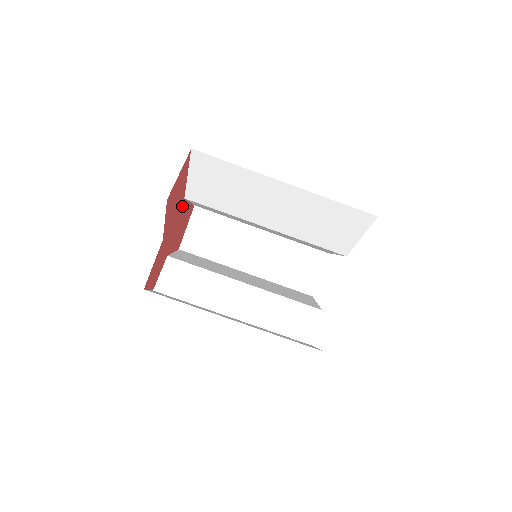
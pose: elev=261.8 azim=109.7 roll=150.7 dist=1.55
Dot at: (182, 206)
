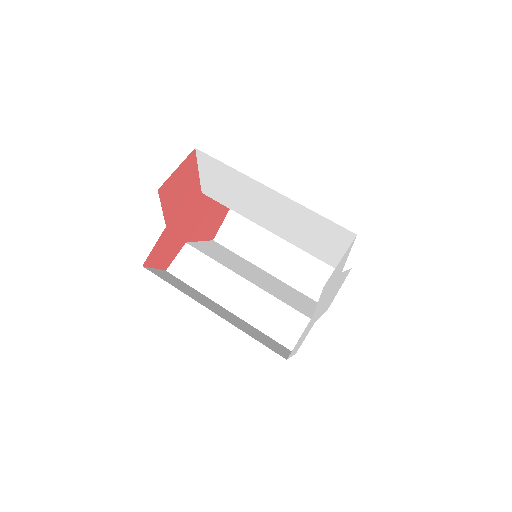
Dot at: (201, 200)
